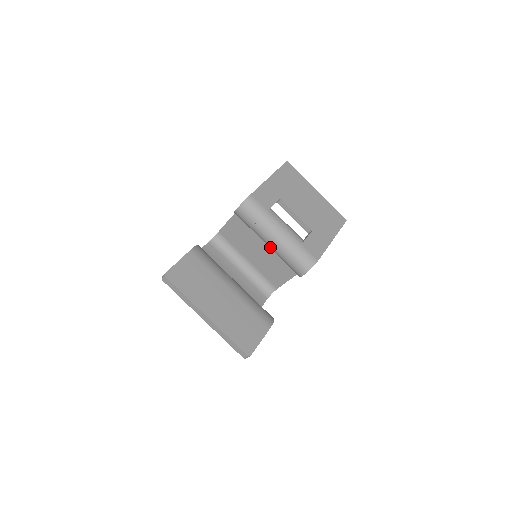
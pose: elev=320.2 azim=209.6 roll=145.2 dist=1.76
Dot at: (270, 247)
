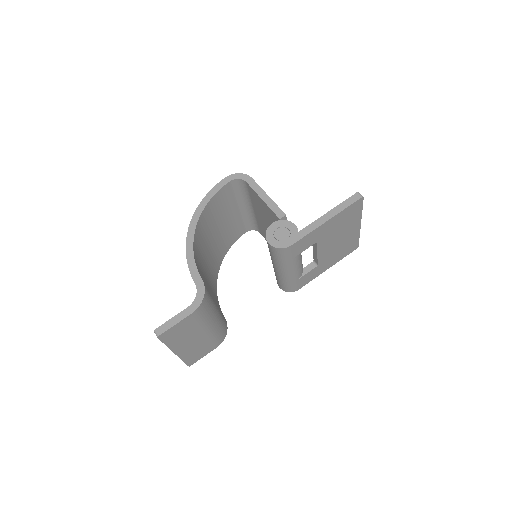
Dot at: occluded
